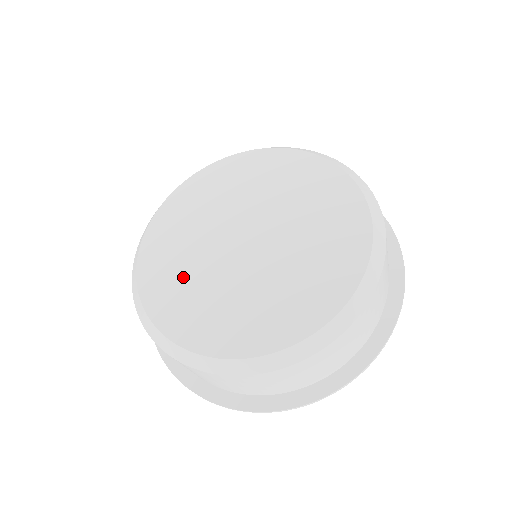
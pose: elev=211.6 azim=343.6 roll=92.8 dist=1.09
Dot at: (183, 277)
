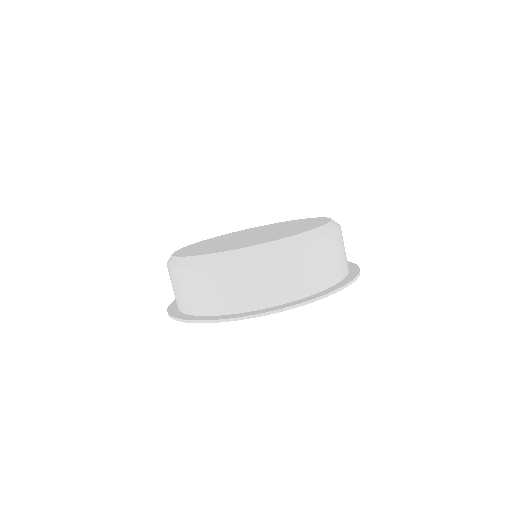
Dot at: (211, 247)
